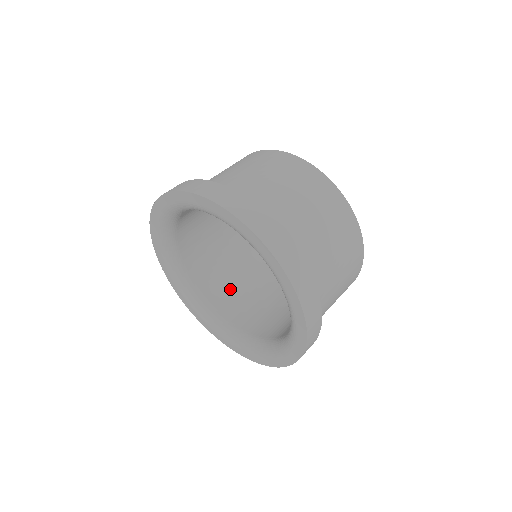
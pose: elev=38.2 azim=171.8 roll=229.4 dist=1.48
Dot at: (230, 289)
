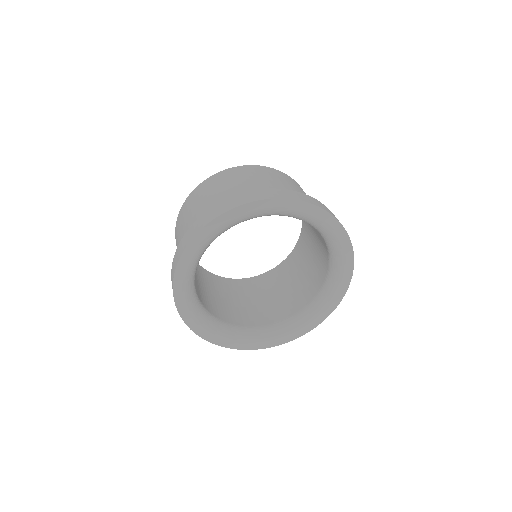
Dot at: (235, 309)
